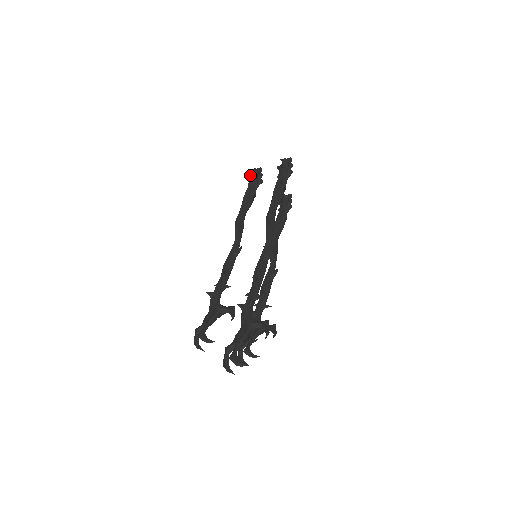
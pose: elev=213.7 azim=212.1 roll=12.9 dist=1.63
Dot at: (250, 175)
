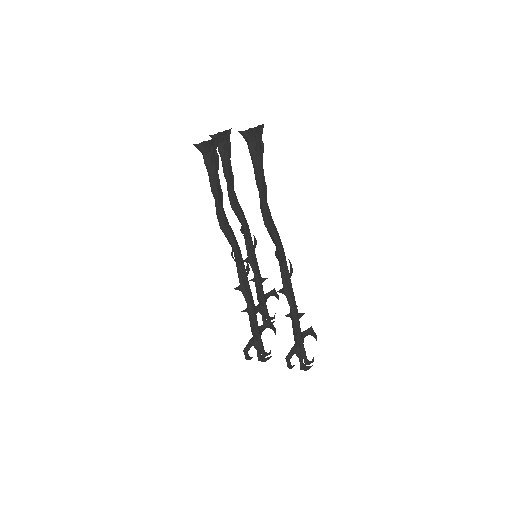
Dot at: (199, 145)
